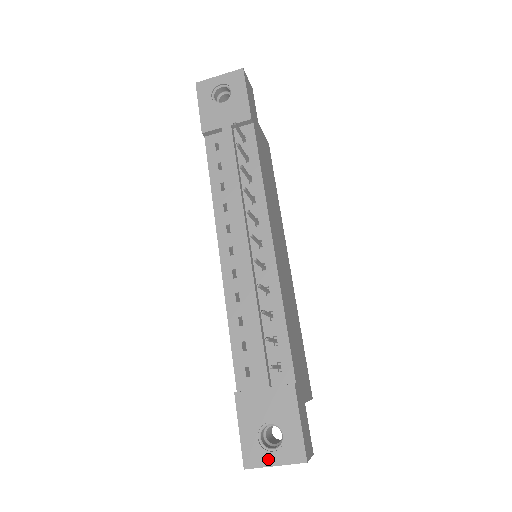
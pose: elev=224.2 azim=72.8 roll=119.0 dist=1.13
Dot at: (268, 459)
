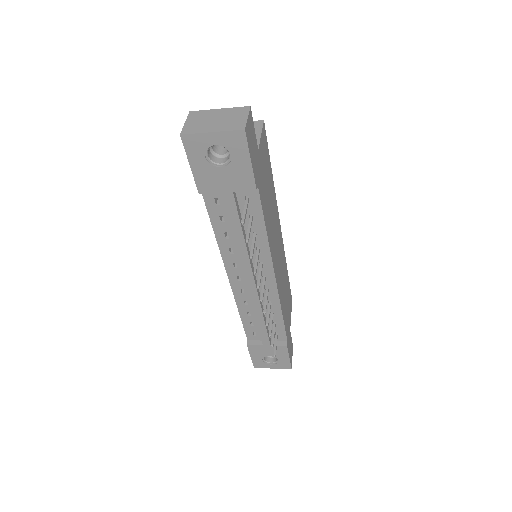
Dot at: (269, 367)
